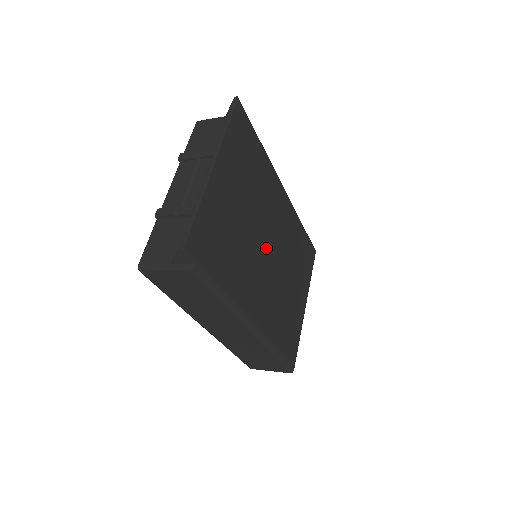
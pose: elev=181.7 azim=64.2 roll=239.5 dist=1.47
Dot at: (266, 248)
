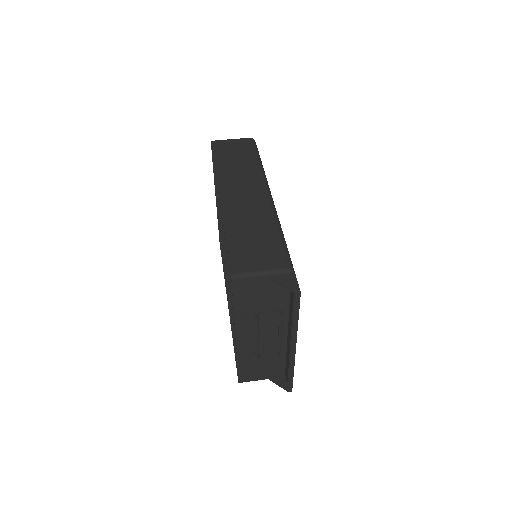
Dot at: occluded
